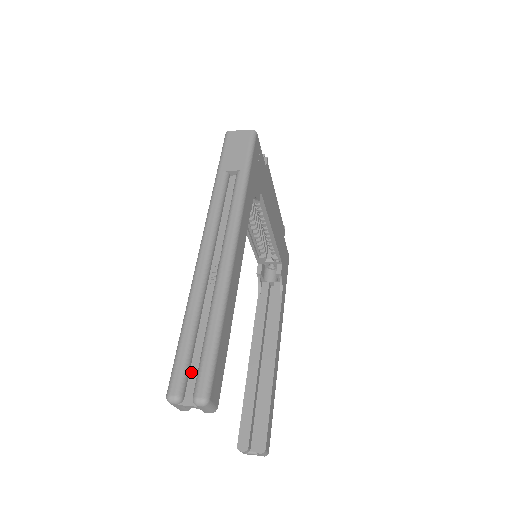
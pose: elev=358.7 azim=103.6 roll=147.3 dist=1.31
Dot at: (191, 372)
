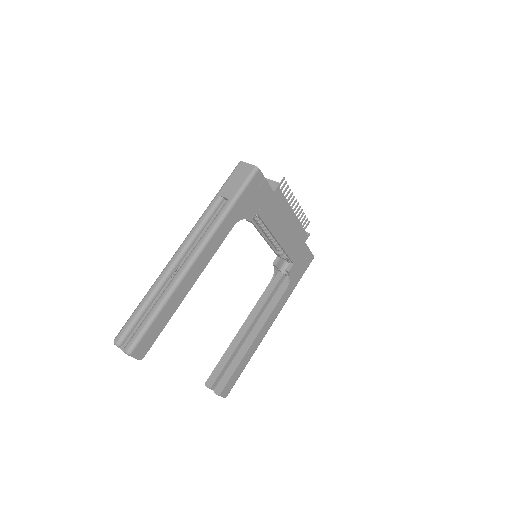
Dot at: (133, 331)
